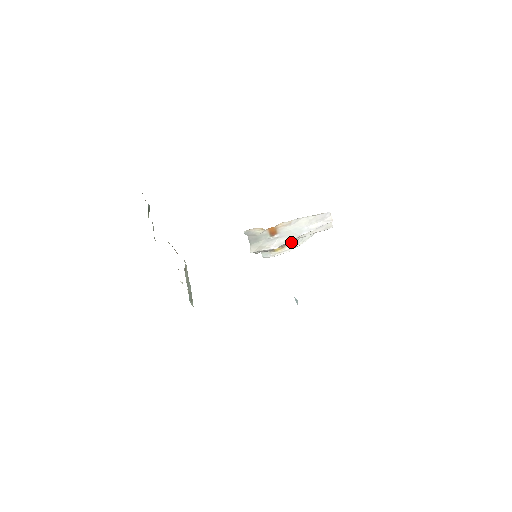
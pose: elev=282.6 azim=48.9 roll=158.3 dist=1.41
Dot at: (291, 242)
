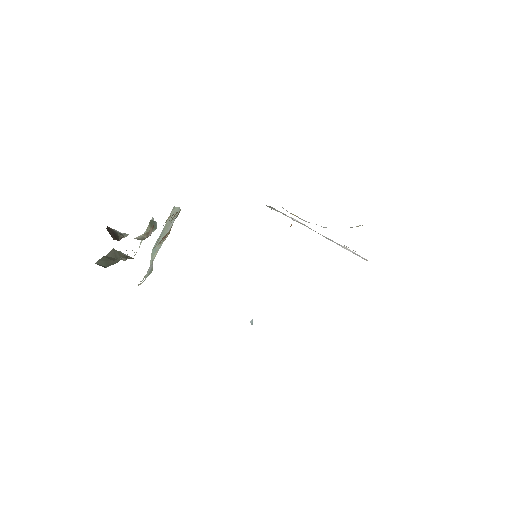
Dot at: occluded
